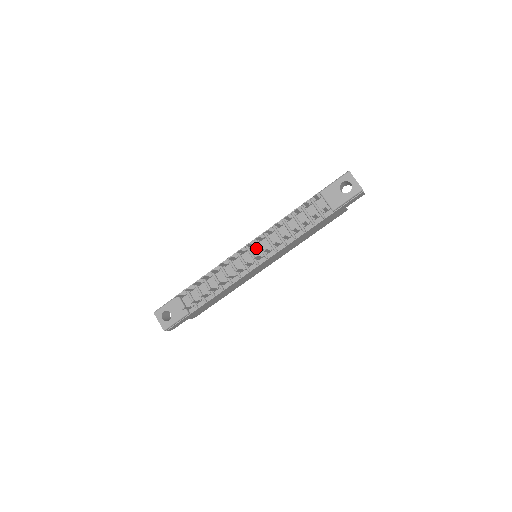
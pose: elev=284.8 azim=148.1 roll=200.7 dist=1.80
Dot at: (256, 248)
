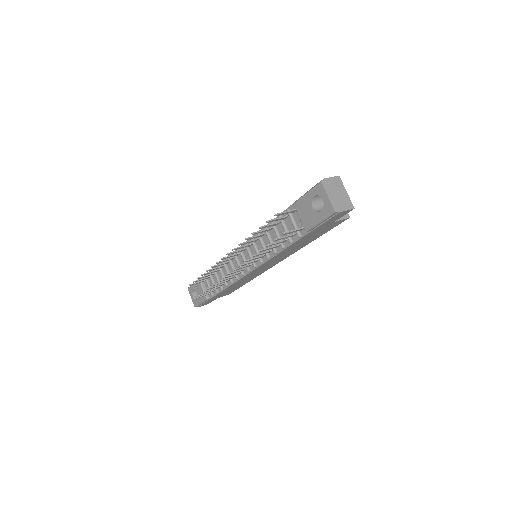
Dot at: (247, 252)
